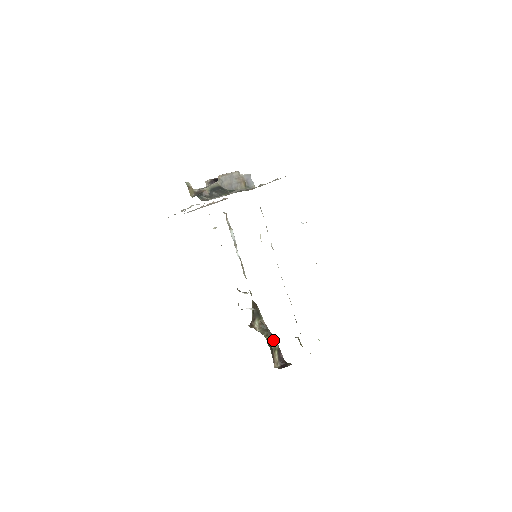
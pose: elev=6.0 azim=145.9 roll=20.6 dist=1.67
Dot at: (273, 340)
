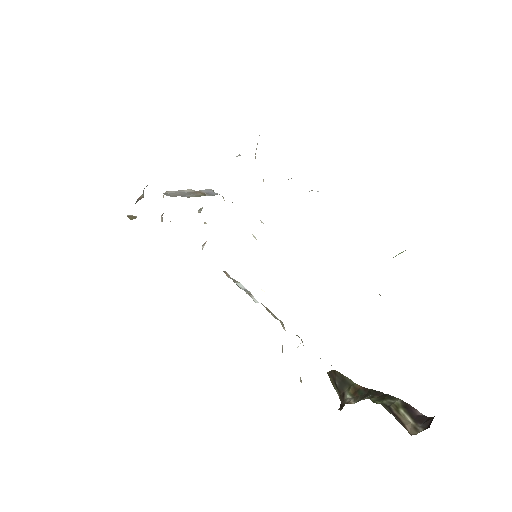
Dot at: (385, 397)
